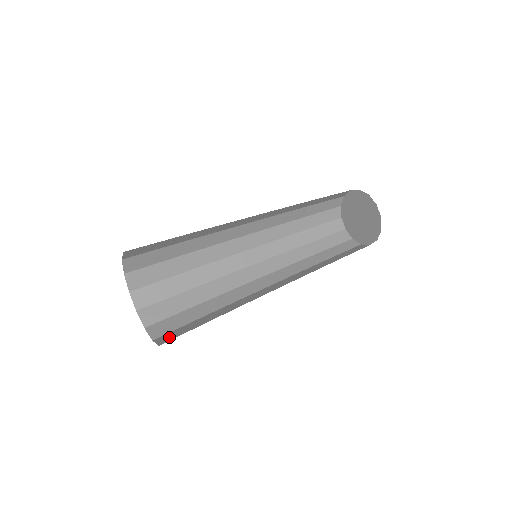
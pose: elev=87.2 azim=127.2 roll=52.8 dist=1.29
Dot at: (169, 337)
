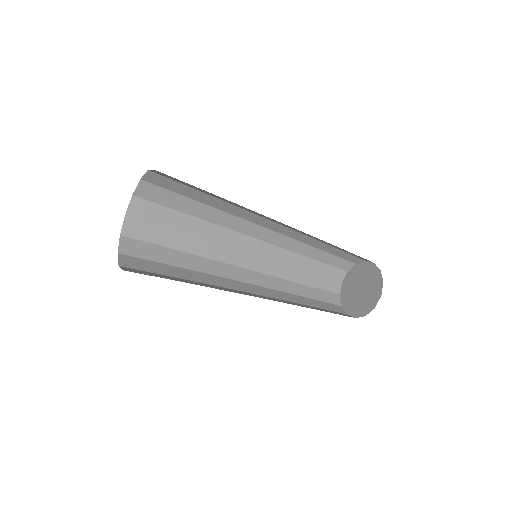
Dot at: (133, 263)
